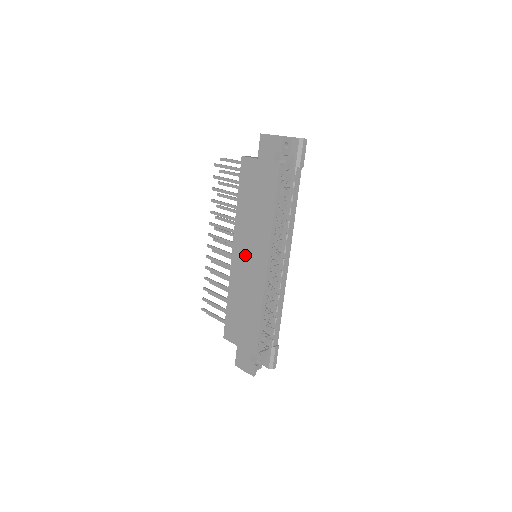
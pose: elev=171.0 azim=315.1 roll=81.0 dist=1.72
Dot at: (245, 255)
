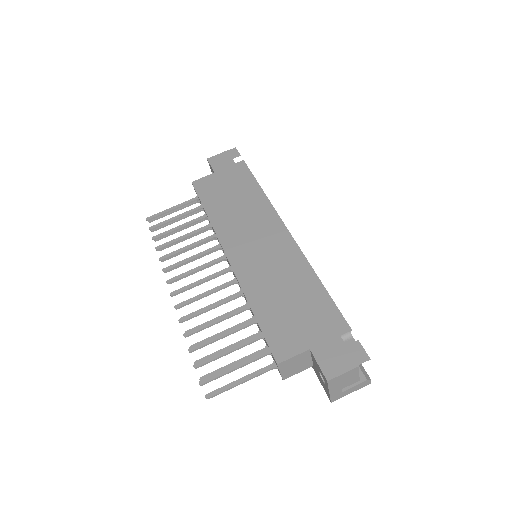
Dot at: (249, 244)
